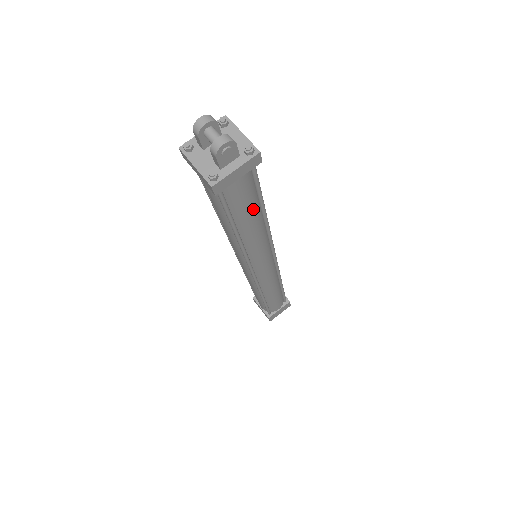
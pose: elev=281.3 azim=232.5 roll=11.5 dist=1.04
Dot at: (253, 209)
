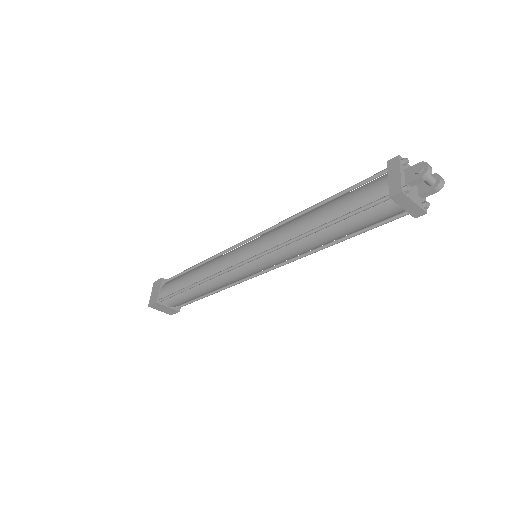
Dot at: occluded
